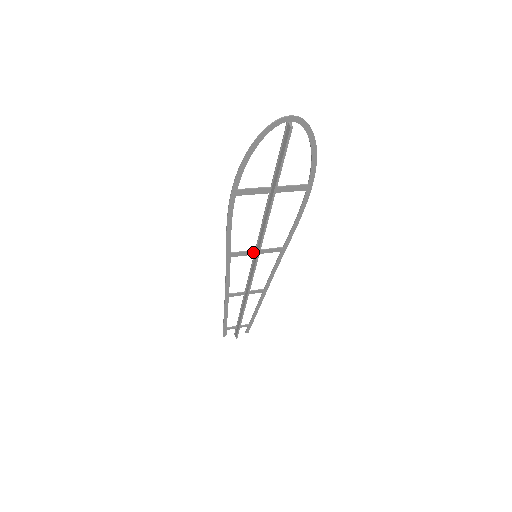
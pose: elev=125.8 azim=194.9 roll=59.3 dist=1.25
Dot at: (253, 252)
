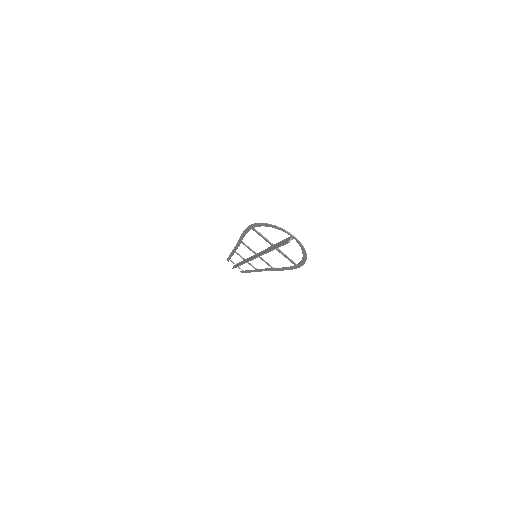
Dot at: (255, 253)
